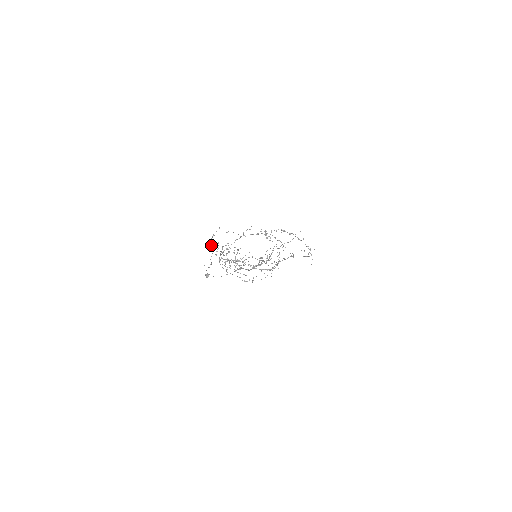
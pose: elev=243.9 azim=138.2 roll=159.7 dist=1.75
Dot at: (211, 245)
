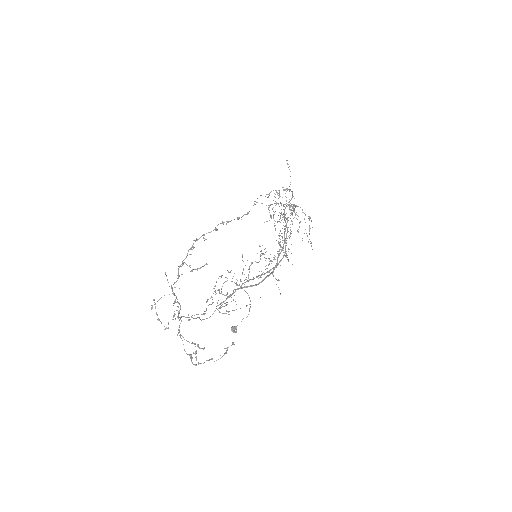
Dot at: (167, 328)
